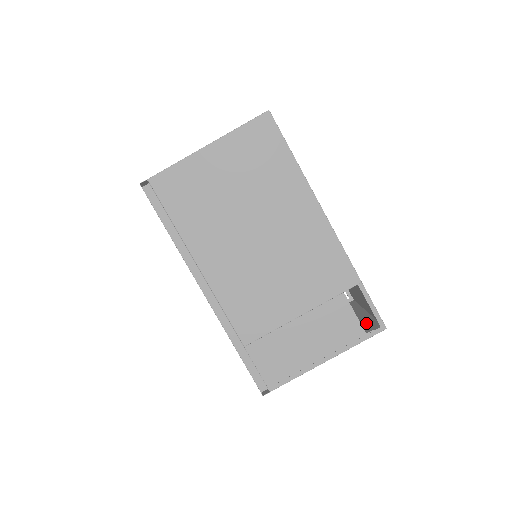
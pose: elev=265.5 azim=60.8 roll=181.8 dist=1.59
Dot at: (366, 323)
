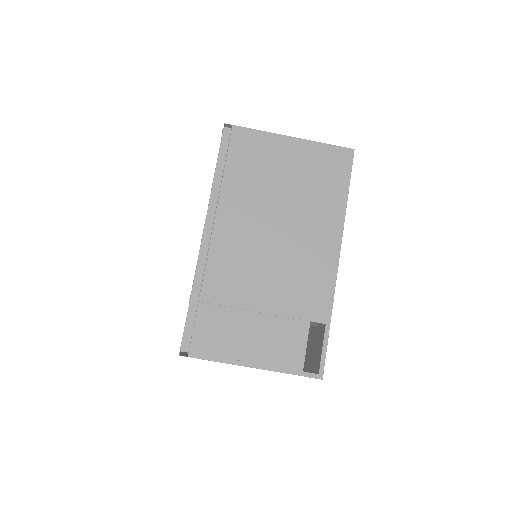
Dot at: occluded
